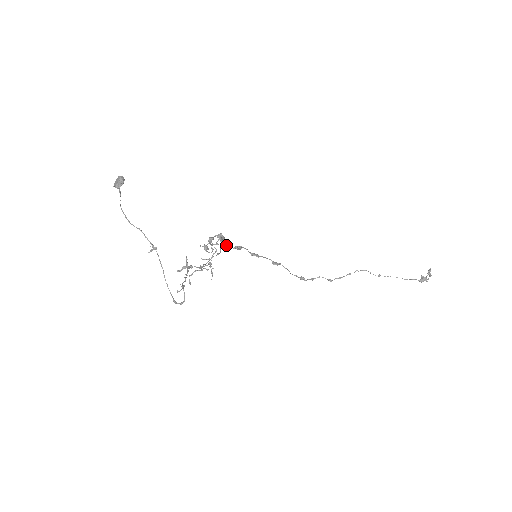
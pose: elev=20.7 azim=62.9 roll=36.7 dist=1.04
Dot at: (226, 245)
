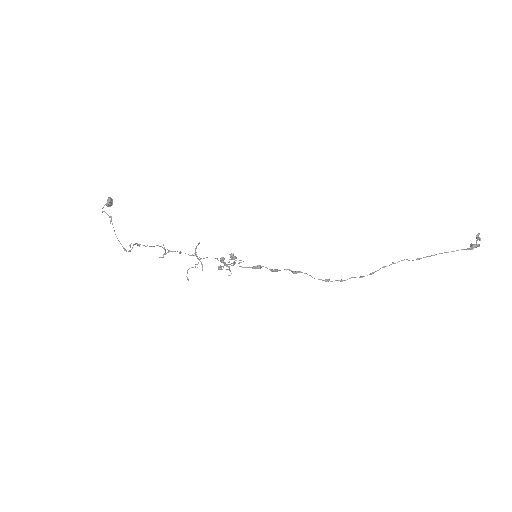
Dot at: (245, 267)
